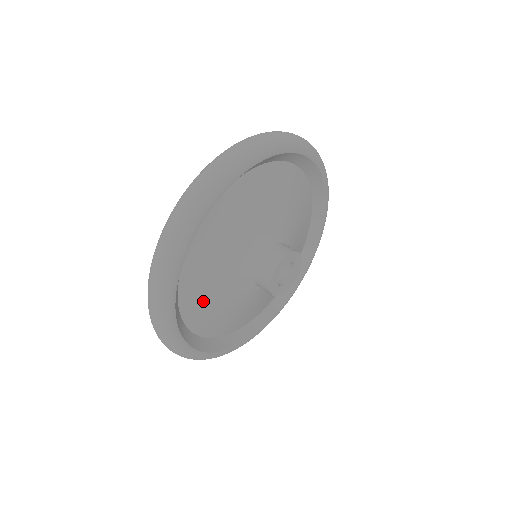
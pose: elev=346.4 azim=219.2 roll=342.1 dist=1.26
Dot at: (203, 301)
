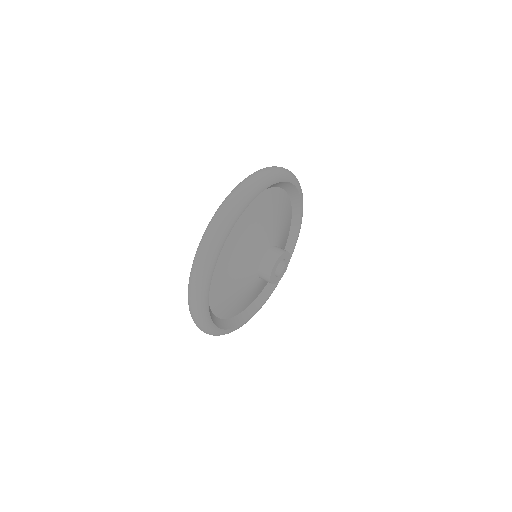
Dot at: (226, 300)
